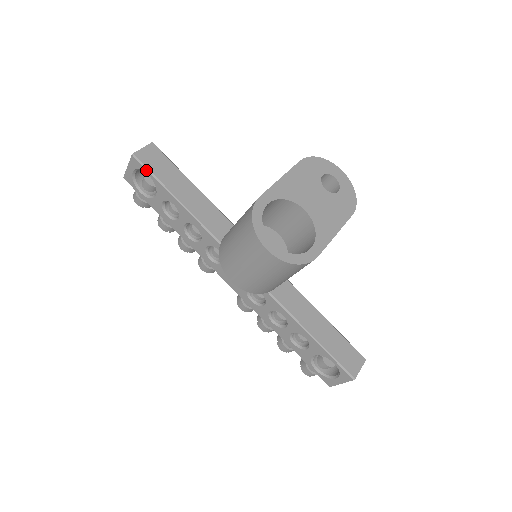
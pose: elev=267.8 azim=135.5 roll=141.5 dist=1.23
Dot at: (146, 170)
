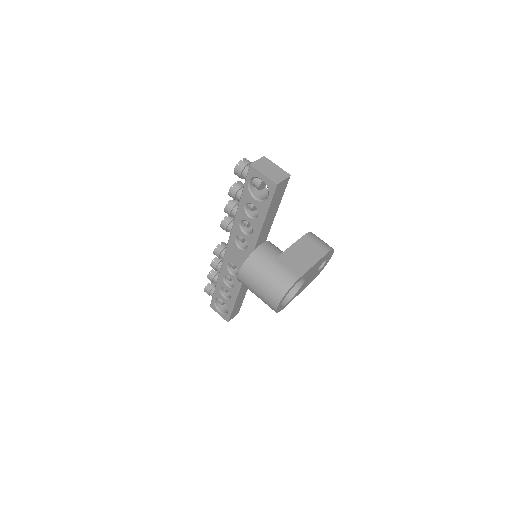
Dot at: (271, 196)
